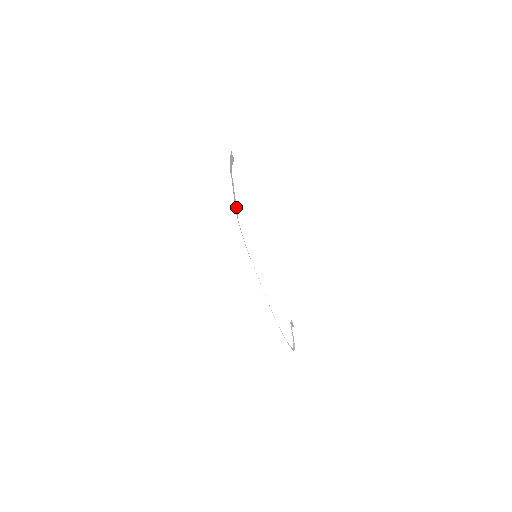
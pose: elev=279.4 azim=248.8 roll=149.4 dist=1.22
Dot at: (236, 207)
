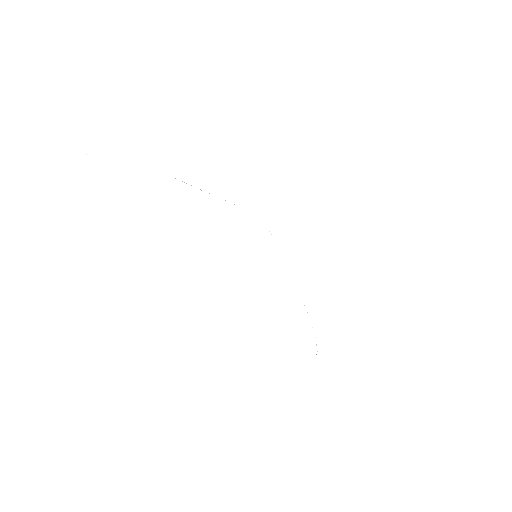
Dot at: occluded
